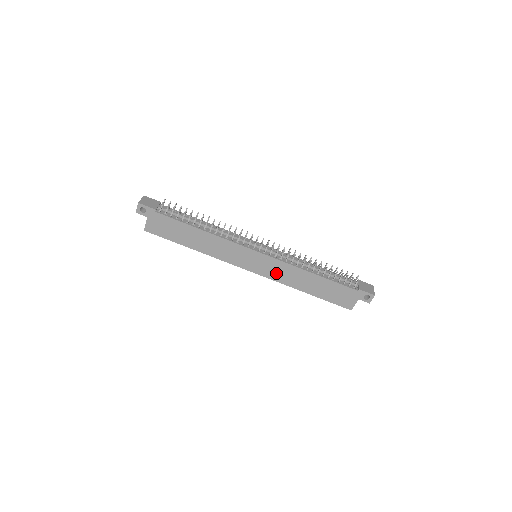
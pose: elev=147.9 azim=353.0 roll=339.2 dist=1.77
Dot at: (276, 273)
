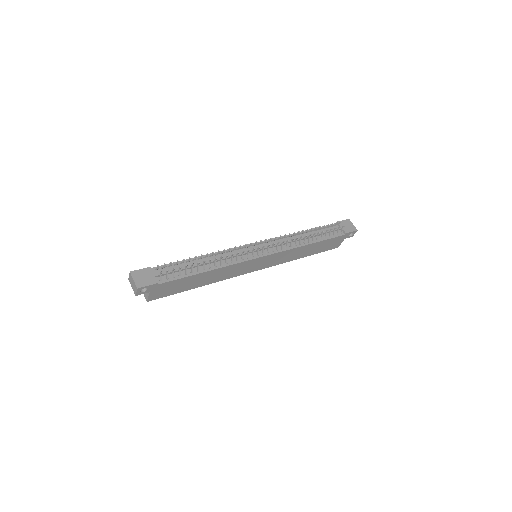
Dot at: (278, 260)
